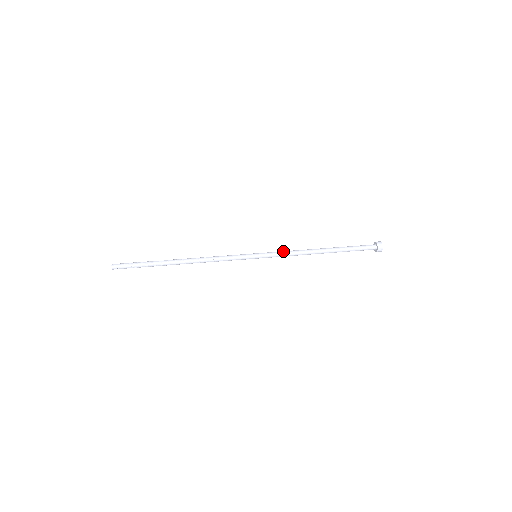
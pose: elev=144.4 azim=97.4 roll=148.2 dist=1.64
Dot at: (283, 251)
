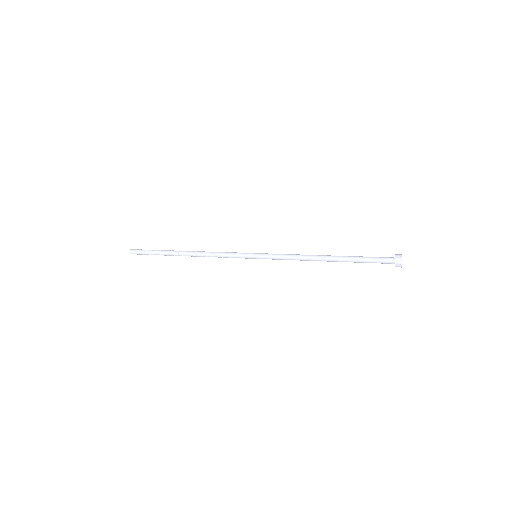
Dot at: (284, 254)
